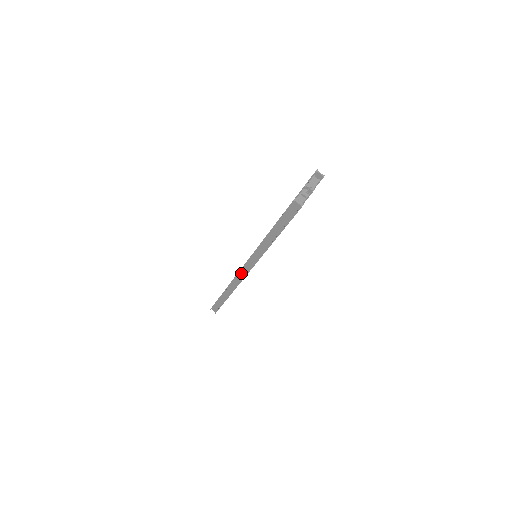
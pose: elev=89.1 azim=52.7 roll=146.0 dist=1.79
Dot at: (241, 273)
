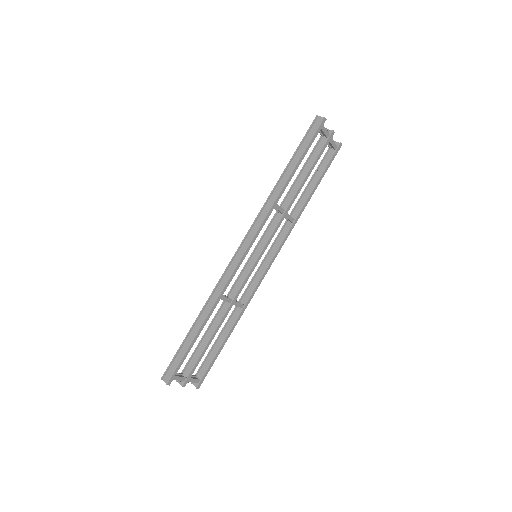
Dot at: (235, 259)
